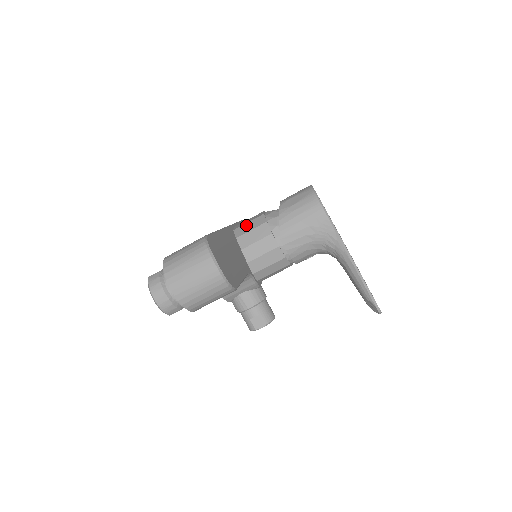
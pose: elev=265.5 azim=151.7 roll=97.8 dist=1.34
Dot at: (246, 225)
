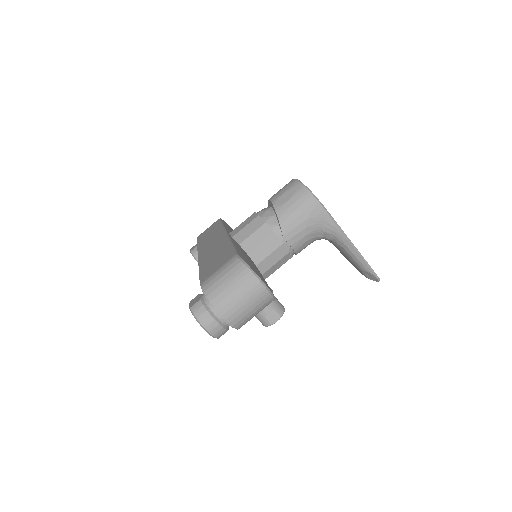
Dot at: (244, 230)
